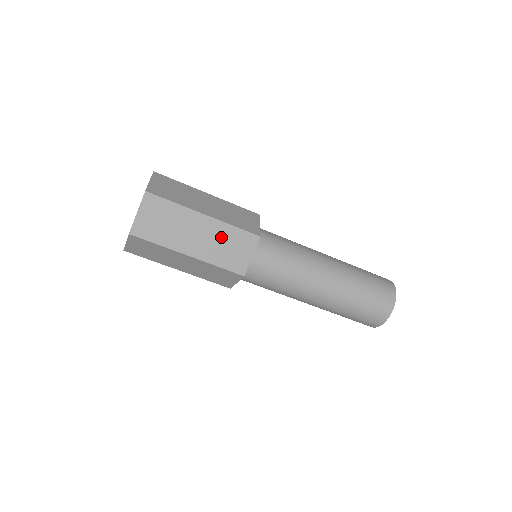
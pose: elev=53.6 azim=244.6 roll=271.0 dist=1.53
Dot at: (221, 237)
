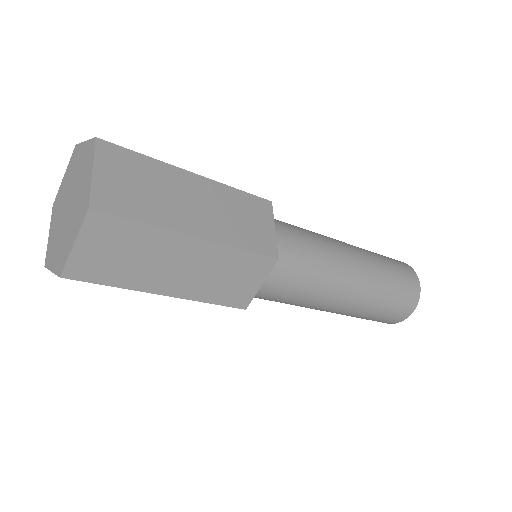
Dot at: (219, 266)
